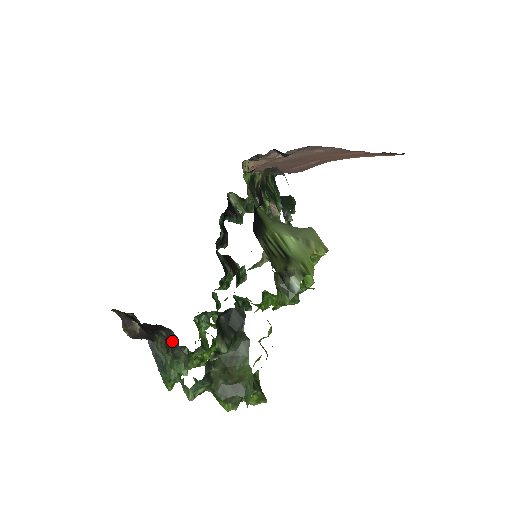
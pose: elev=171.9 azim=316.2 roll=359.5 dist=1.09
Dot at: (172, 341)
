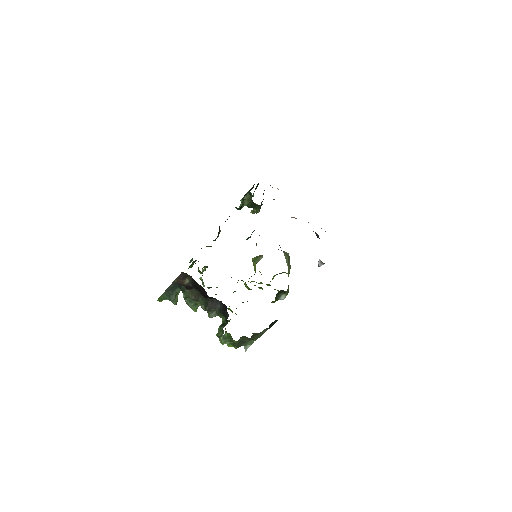
Dot at: (214, 304)
